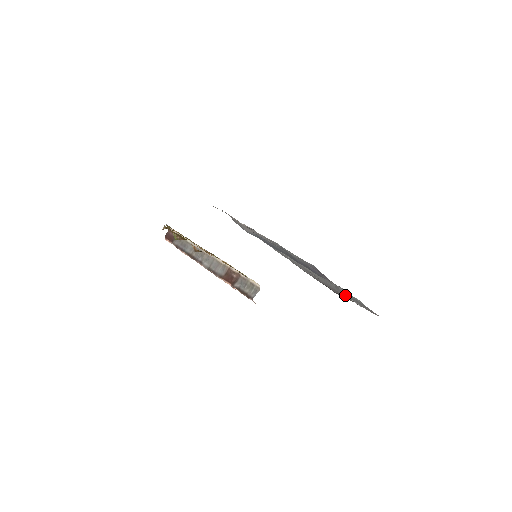
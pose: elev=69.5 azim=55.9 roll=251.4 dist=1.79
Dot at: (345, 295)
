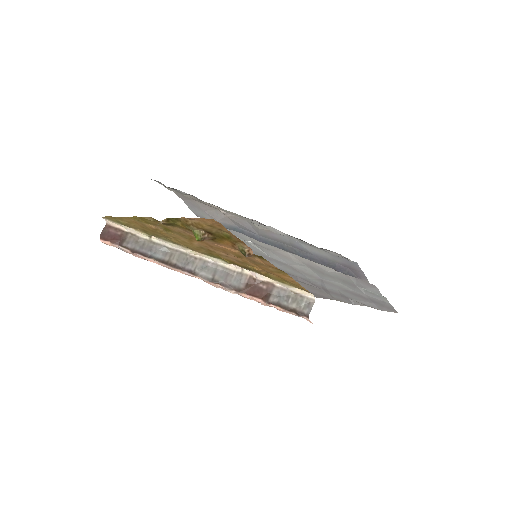
Dot at: (344, 293)
